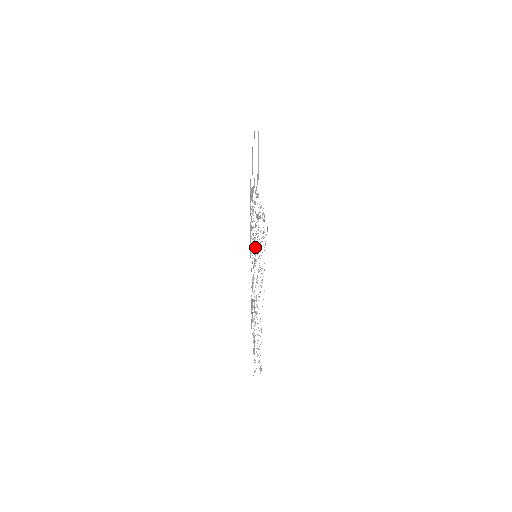
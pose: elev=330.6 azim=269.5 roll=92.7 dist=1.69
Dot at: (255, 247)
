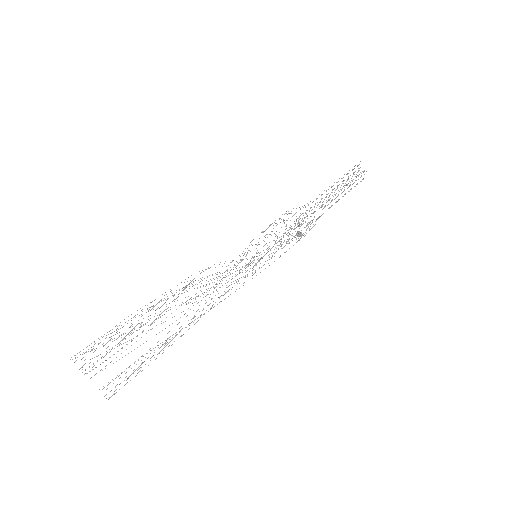
Dot at: occluded
